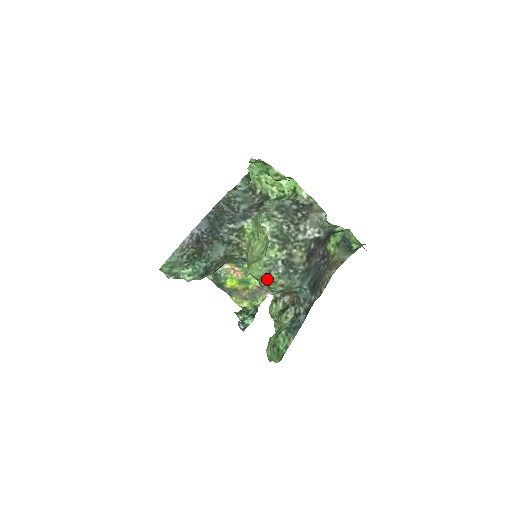
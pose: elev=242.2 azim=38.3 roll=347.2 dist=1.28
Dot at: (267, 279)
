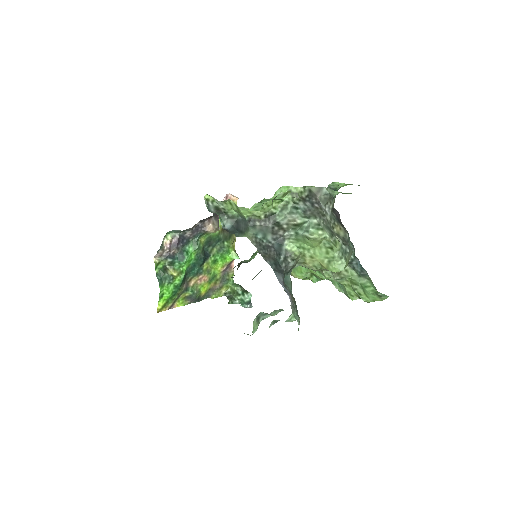
Dot at: (346, 264)
